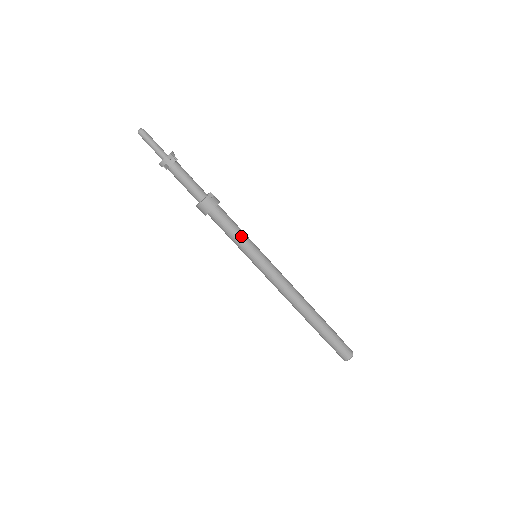
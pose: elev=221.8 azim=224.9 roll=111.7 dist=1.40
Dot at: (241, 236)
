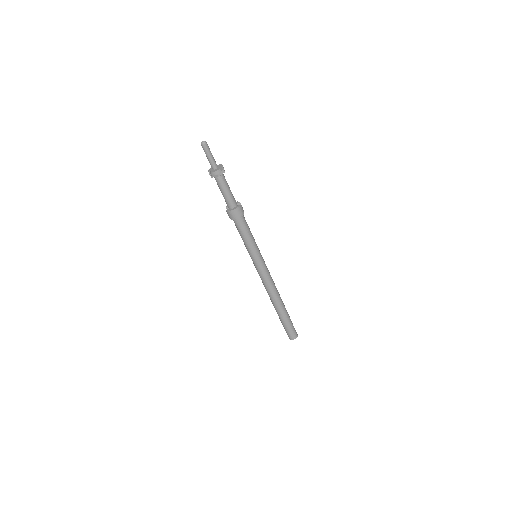
Dot at: (253, 240)
